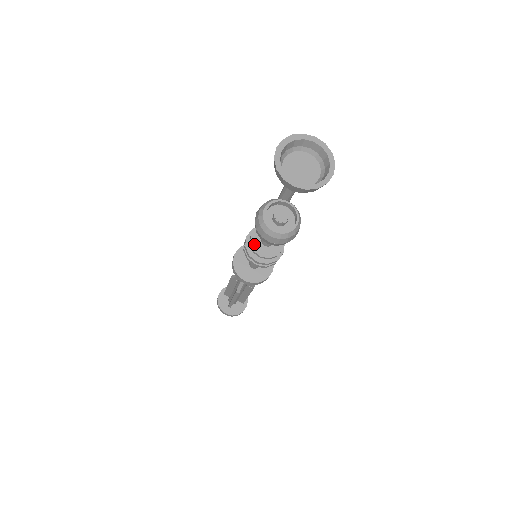
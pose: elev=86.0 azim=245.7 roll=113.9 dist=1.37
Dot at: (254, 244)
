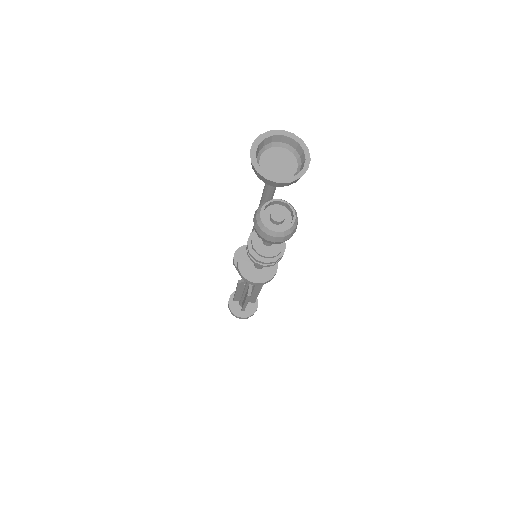
Dot at: (257, 248)
